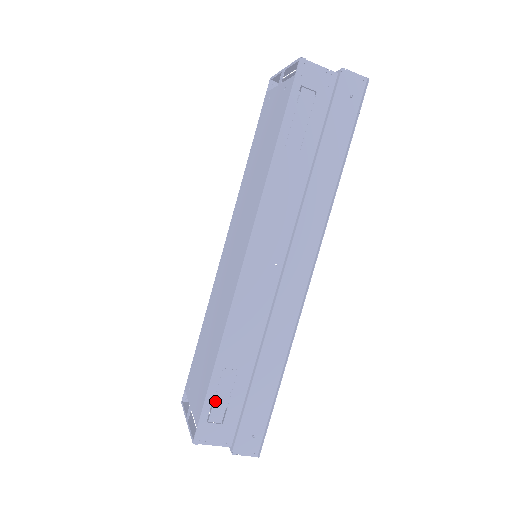
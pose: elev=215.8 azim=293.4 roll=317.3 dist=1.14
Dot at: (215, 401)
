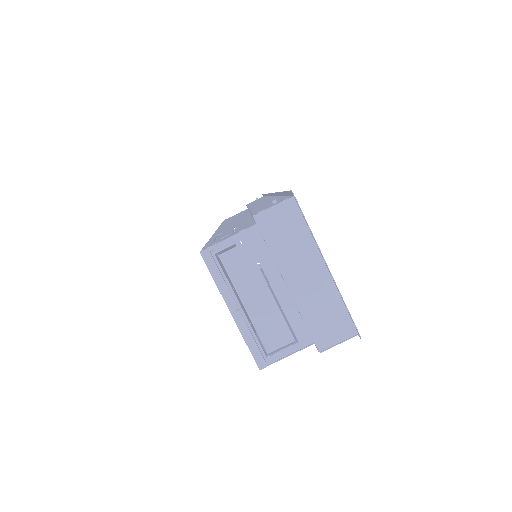
Dot at: (218, 238)
